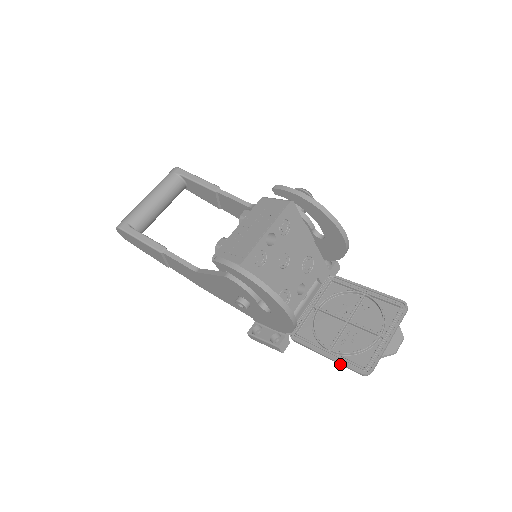
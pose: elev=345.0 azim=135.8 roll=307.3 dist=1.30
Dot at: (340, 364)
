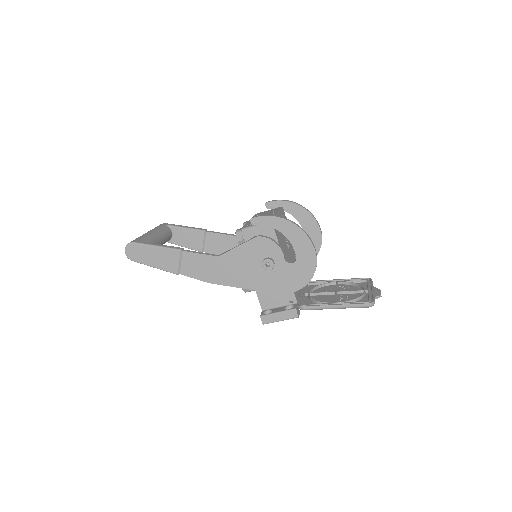
Dot at: (349, 306)
